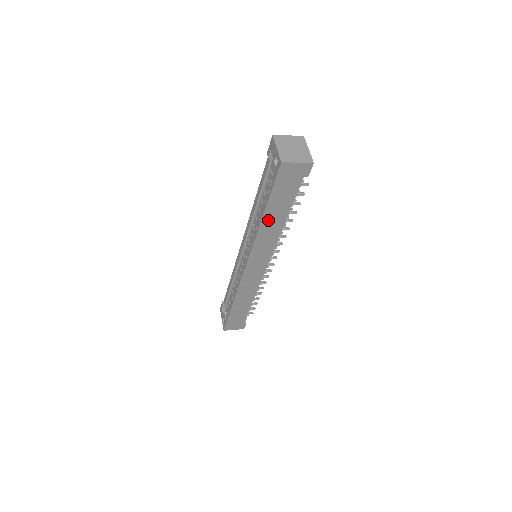
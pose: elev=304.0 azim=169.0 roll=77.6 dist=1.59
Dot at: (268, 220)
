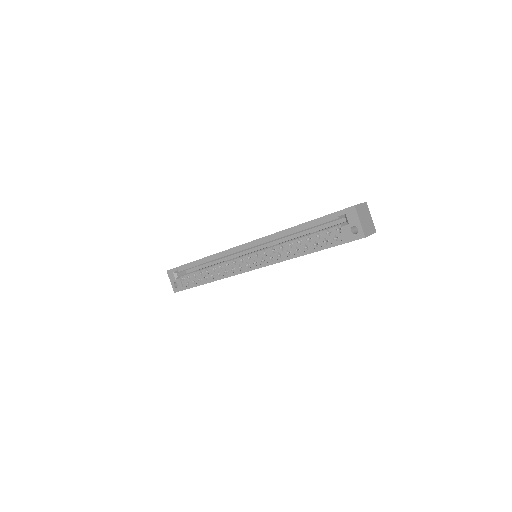
Dot at: occluded
